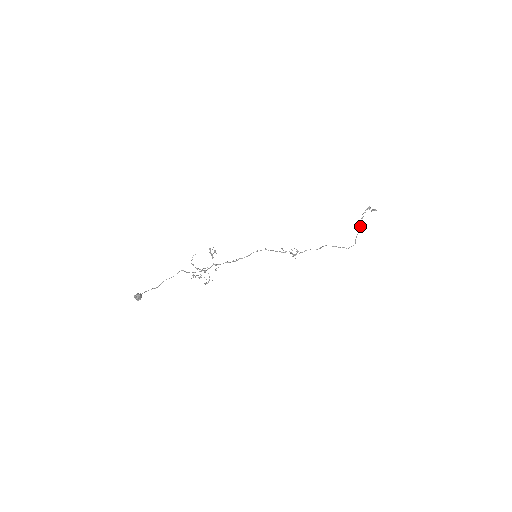
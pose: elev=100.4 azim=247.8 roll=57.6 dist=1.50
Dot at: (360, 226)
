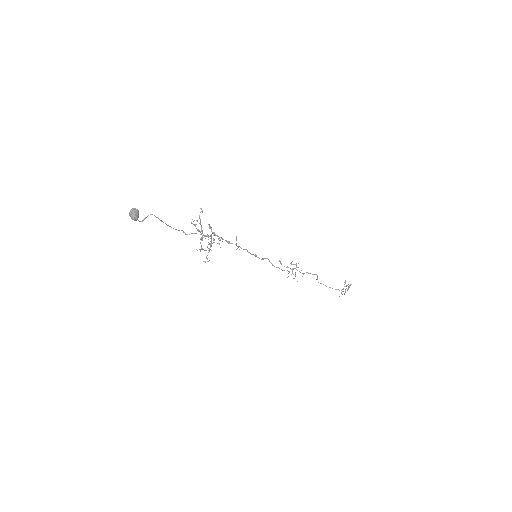
Dot at: occluded
